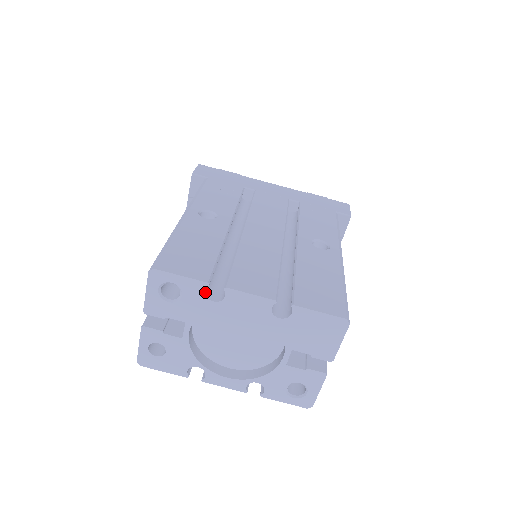
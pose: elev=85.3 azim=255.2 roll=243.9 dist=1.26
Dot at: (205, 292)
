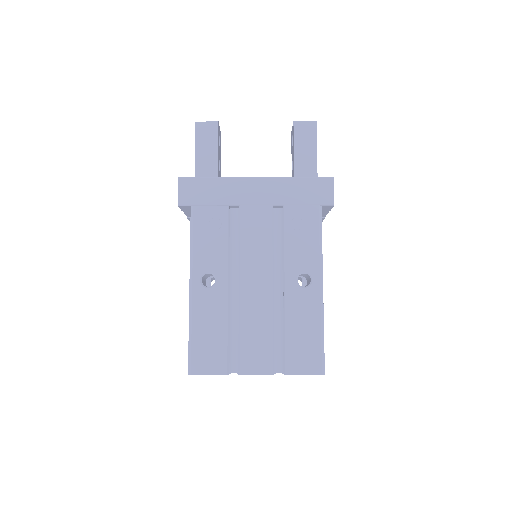
Dot at: occluded
